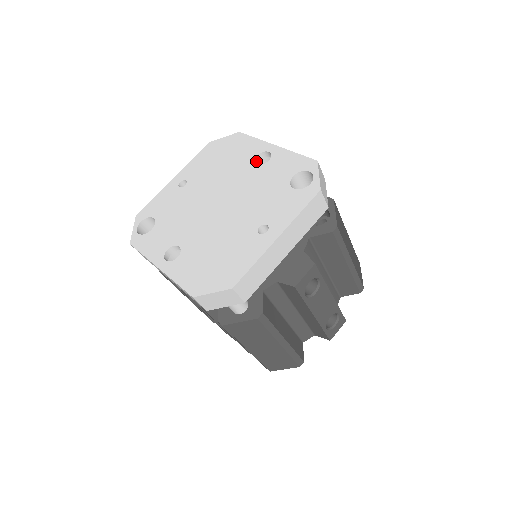
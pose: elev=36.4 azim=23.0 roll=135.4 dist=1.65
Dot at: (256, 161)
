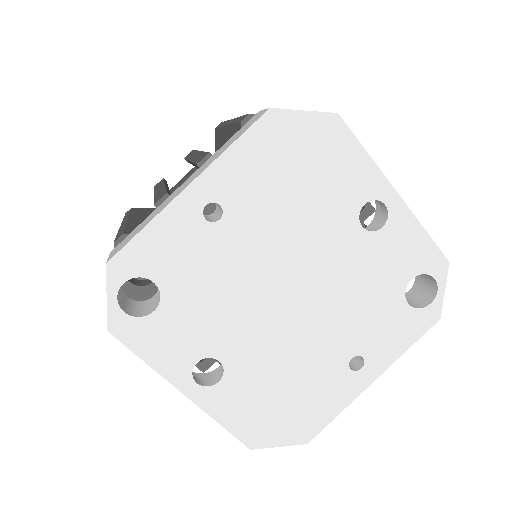
Dot at: (357, 210)
